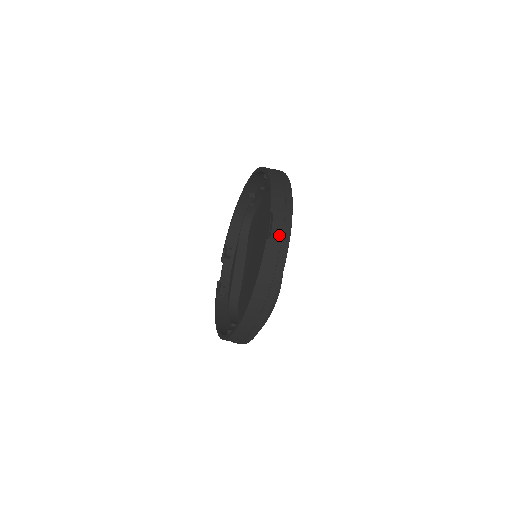
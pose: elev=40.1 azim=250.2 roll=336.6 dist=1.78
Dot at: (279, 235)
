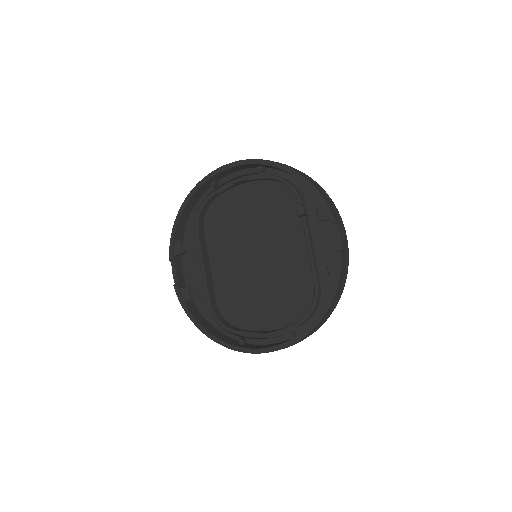
Dot at: (344, 244)
